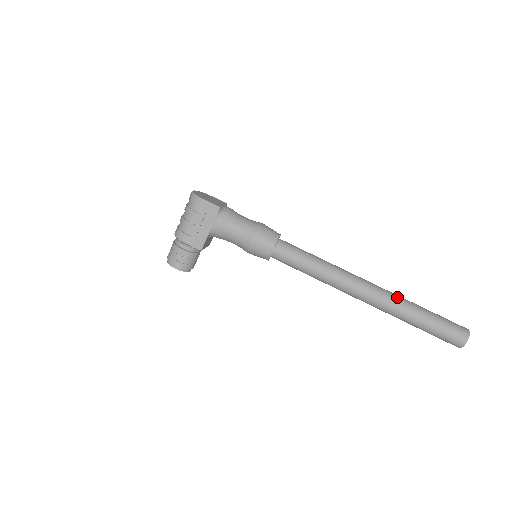
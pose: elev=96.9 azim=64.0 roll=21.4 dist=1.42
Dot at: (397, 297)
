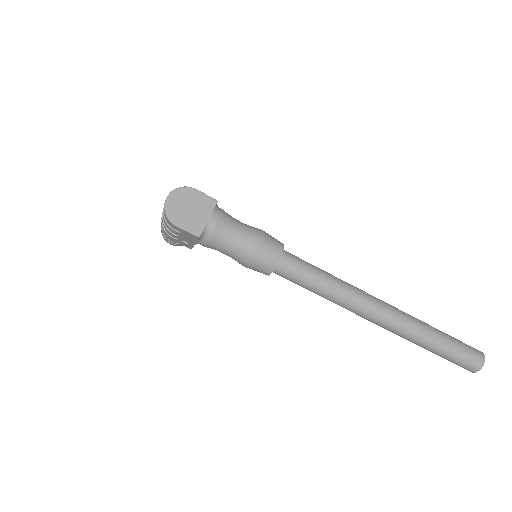
Dot at: (410, 330)
